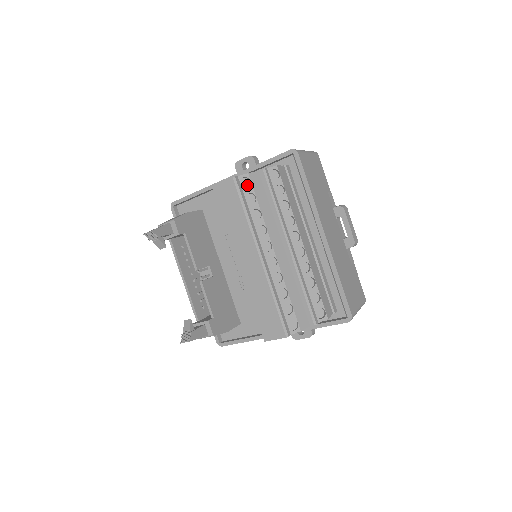
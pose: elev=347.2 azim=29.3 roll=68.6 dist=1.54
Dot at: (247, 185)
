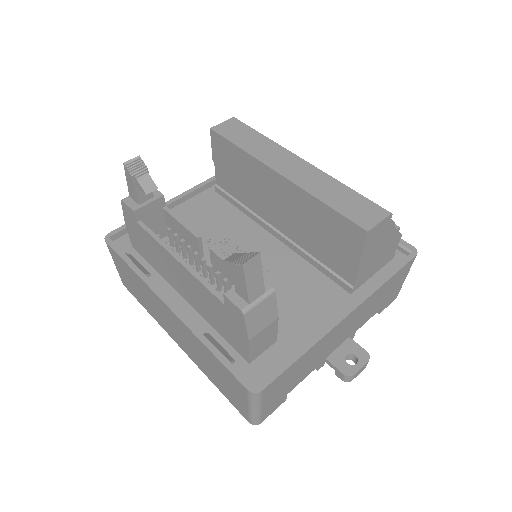
Dot at: occluded
